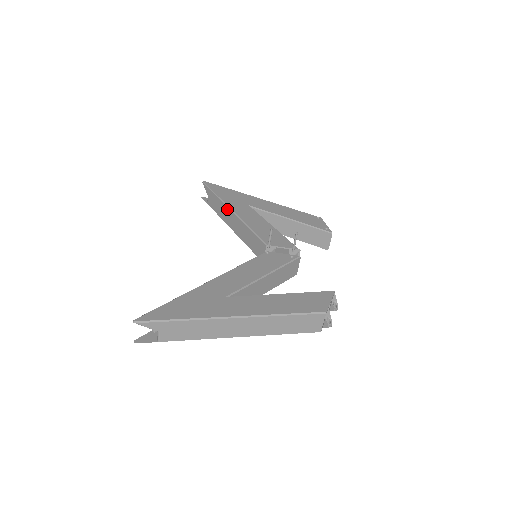
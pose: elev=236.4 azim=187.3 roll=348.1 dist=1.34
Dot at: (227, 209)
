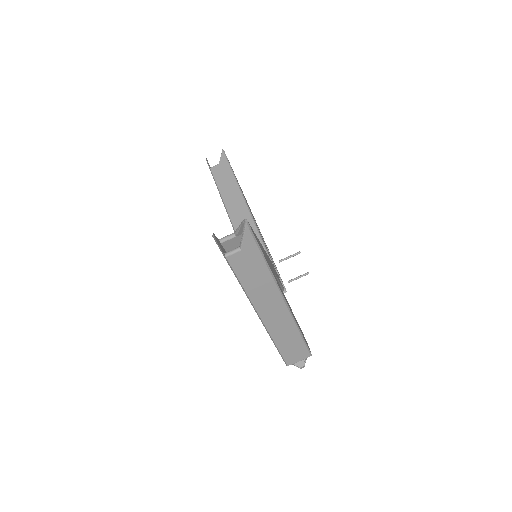
Dot at: (239, 194)
